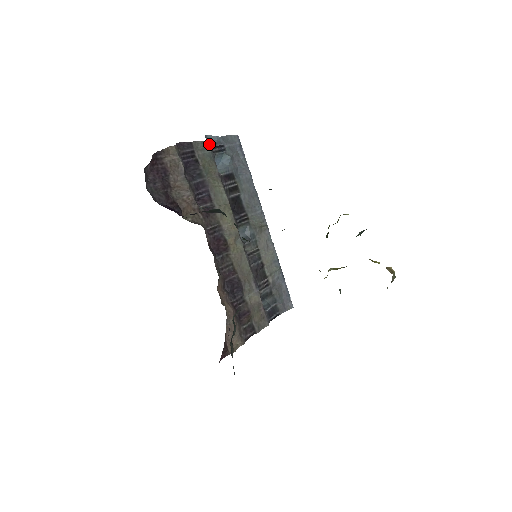
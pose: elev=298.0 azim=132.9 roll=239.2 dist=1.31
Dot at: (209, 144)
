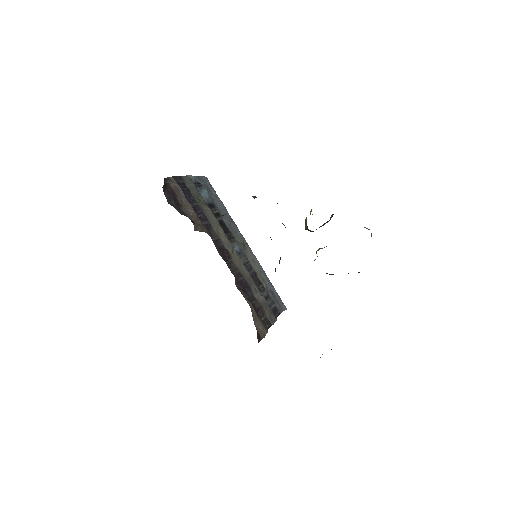
Dot at: occluded
